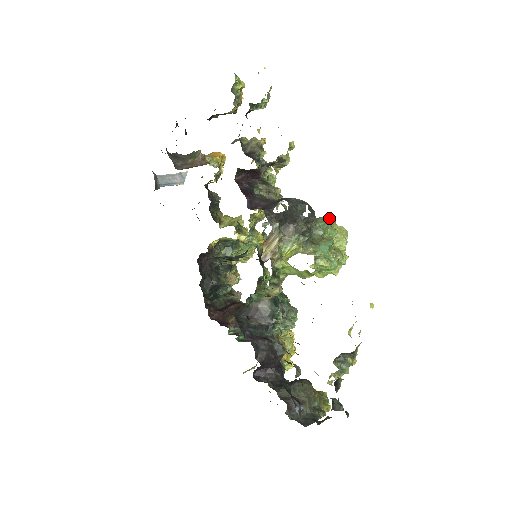
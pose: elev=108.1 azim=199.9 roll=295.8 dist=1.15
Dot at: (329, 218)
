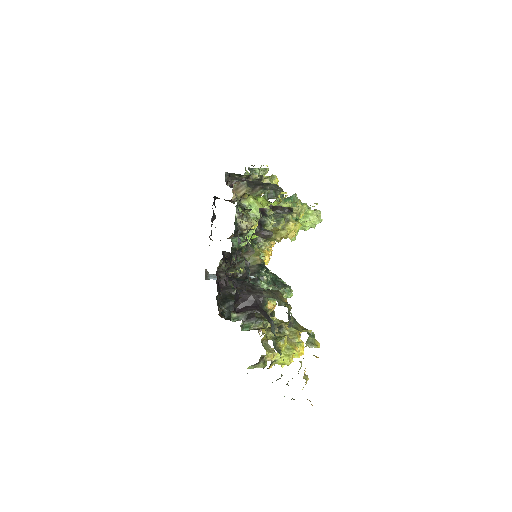
Dot at: (299, 199)
